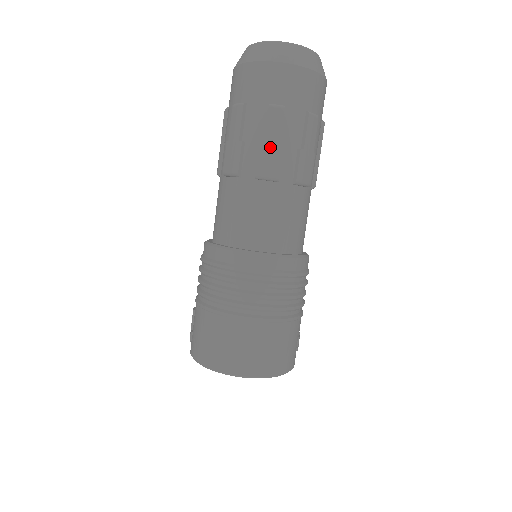
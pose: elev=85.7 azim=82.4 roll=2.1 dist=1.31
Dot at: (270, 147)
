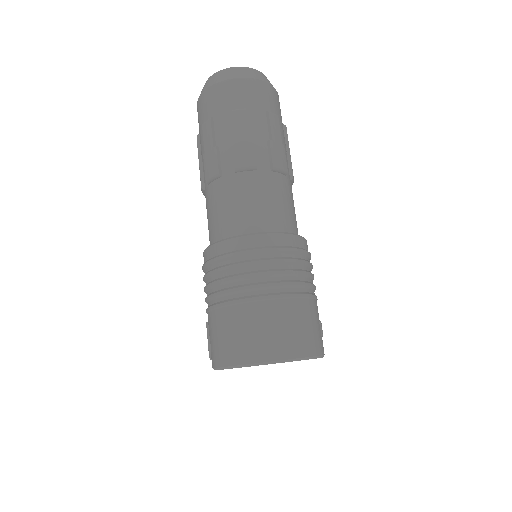
Dot at: (242, 142)
